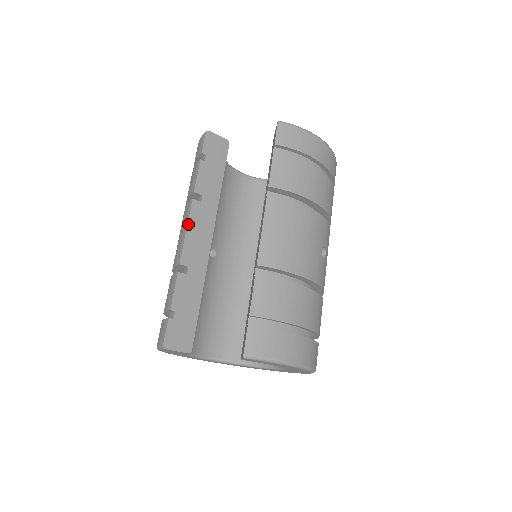
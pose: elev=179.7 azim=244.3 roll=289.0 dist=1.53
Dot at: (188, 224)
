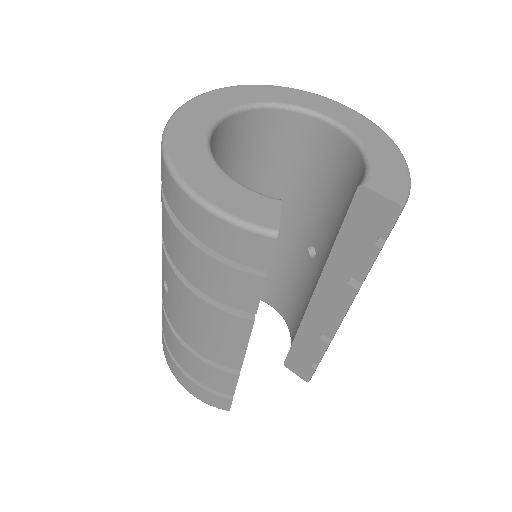
Dot at: (248, 342)
